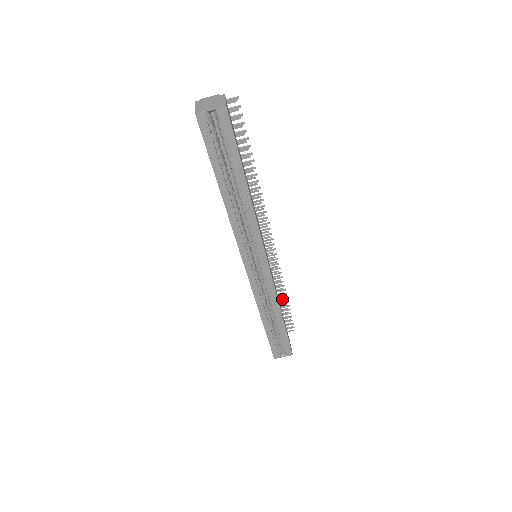
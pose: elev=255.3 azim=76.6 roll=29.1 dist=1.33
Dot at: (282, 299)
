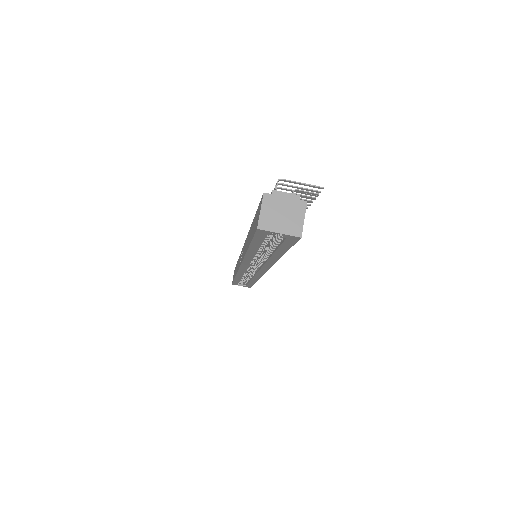
Dot at: occluded
